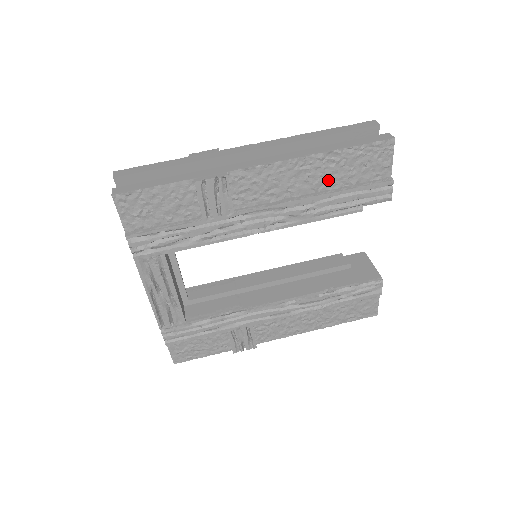
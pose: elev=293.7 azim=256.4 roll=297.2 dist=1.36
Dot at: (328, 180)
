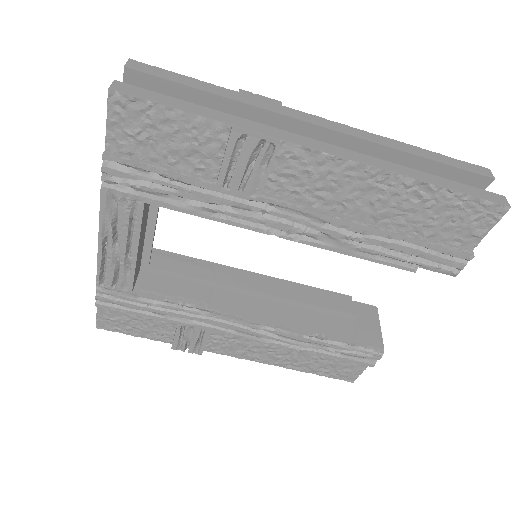
Dot at: (398, 216)
